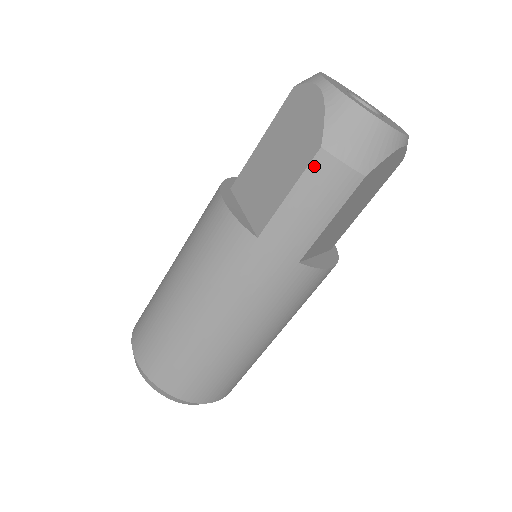
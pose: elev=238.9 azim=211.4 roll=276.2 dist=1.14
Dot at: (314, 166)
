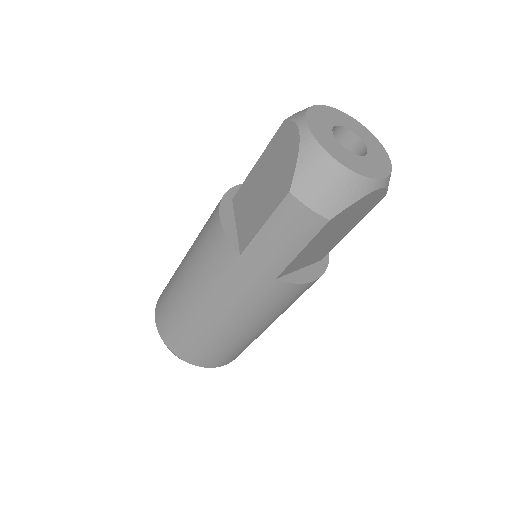
Dot at: (284, 206)
